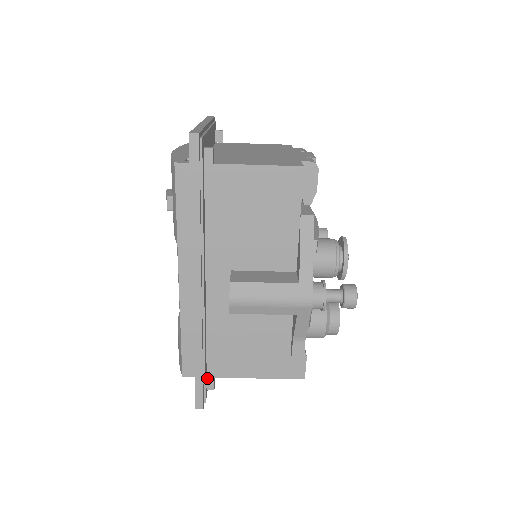
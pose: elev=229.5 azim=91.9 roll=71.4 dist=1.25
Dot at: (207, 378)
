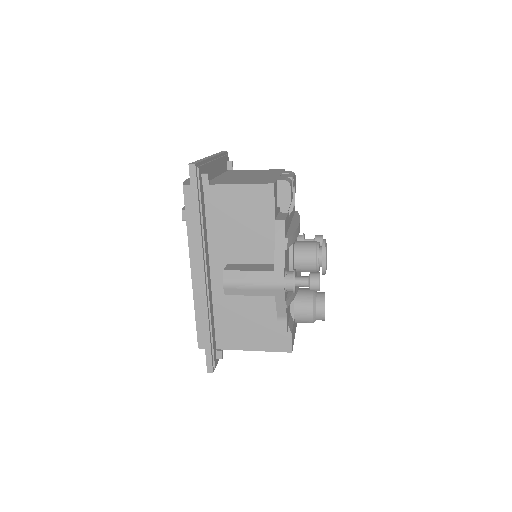
Dot at: (216, 349)
